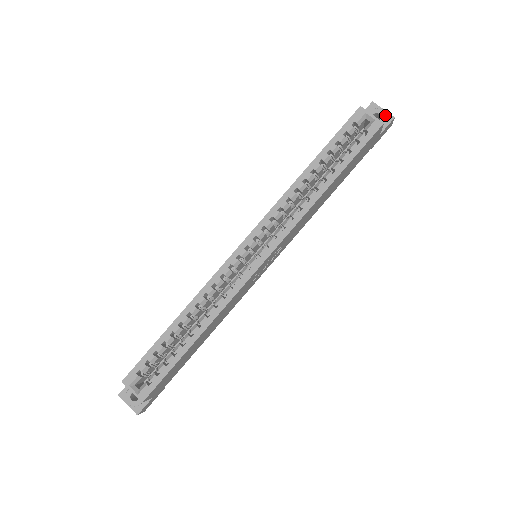
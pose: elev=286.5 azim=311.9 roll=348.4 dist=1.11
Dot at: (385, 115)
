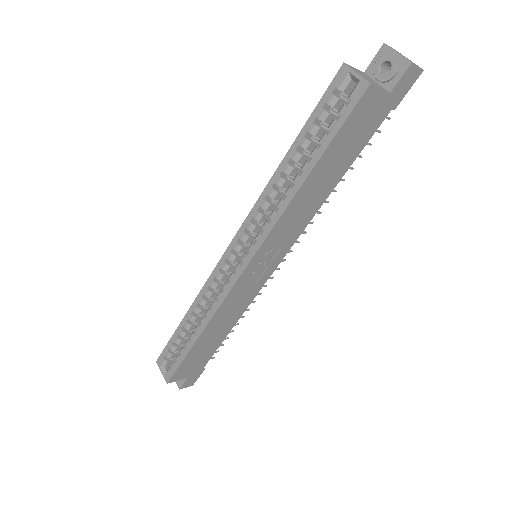
Dot at: (397, 62)
